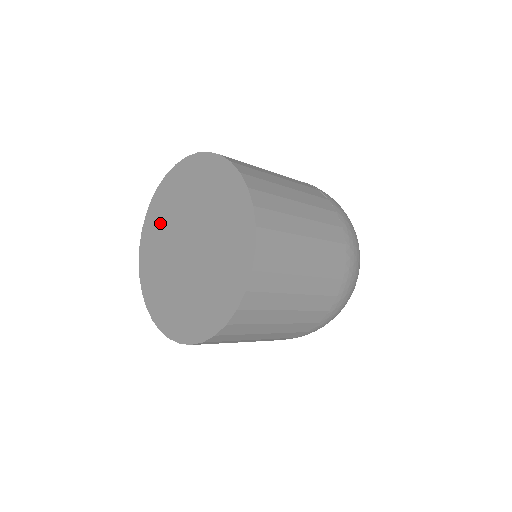
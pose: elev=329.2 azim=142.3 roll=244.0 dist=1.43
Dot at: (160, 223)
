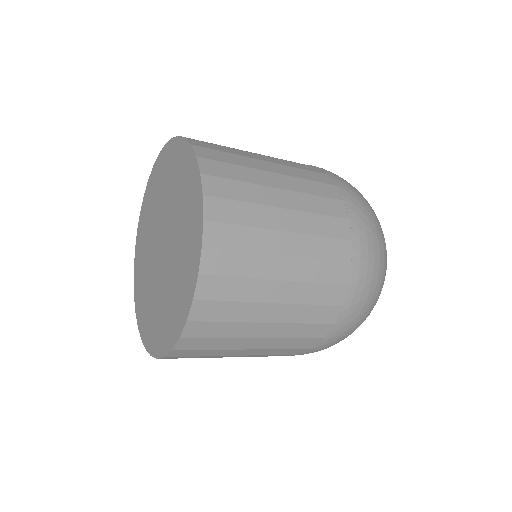
Dot at: (156, 191)
